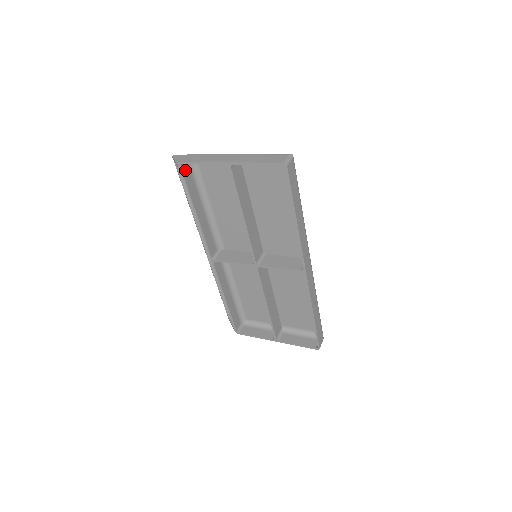
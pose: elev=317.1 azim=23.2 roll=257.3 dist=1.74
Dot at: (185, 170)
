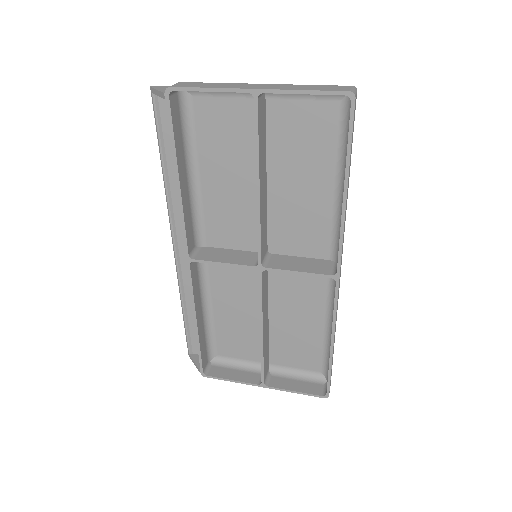
Dot at: (173, 105)
